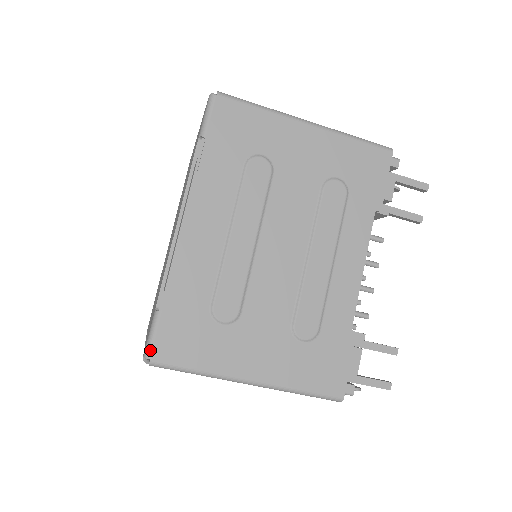
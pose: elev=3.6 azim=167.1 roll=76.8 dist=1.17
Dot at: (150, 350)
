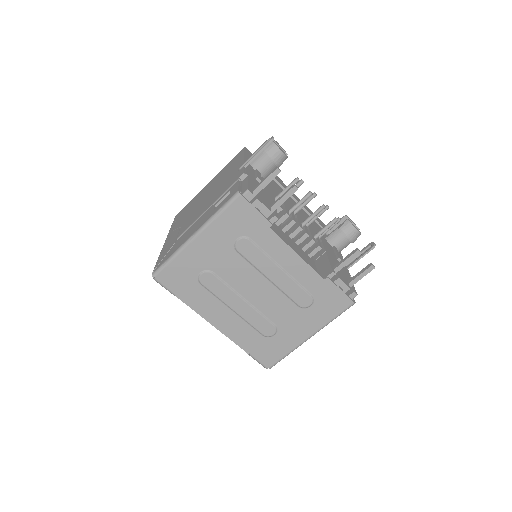
Dot at: (264, 366)
